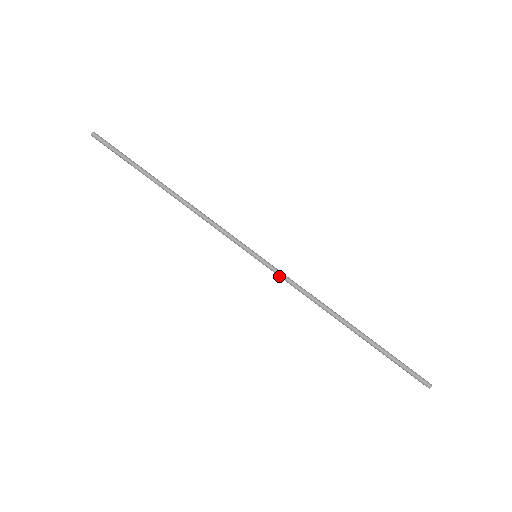
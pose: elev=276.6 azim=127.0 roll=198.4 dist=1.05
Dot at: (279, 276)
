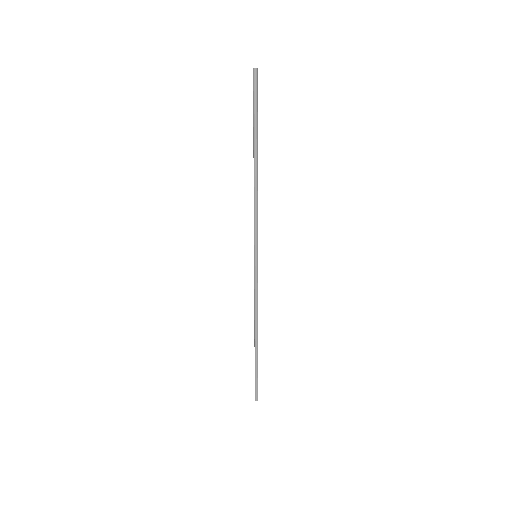
Dot at: (255, 280)
